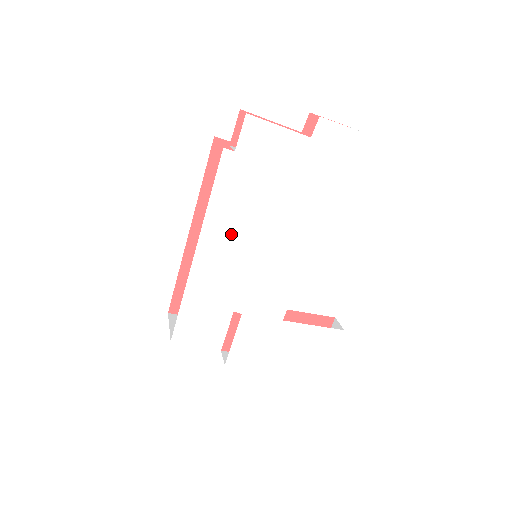
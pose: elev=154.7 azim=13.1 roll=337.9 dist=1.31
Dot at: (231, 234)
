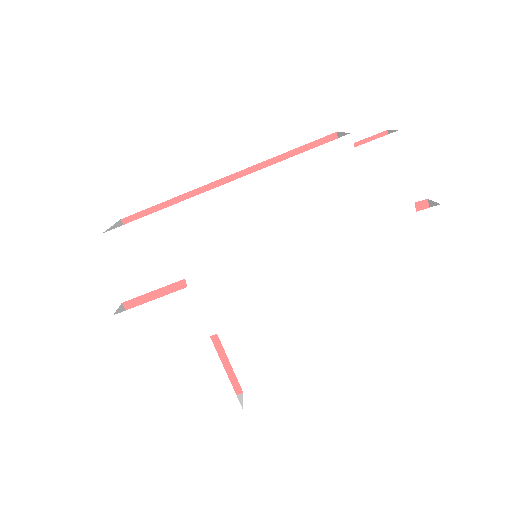
Dot at: (268, 208)
